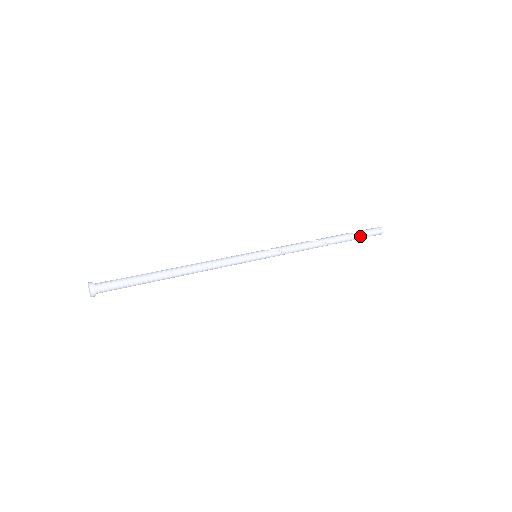
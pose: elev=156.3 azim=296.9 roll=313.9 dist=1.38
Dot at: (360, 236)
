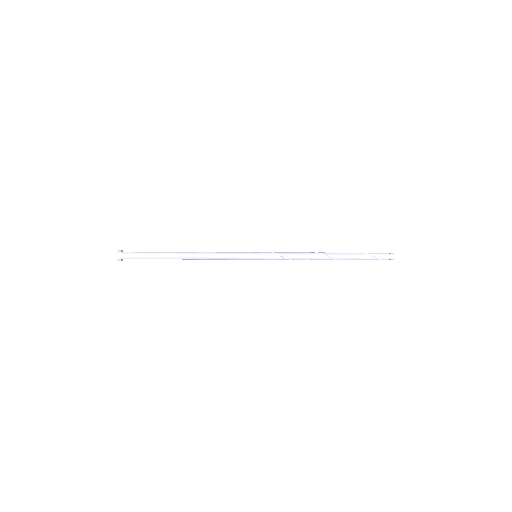
Dot at: (366, 255)
